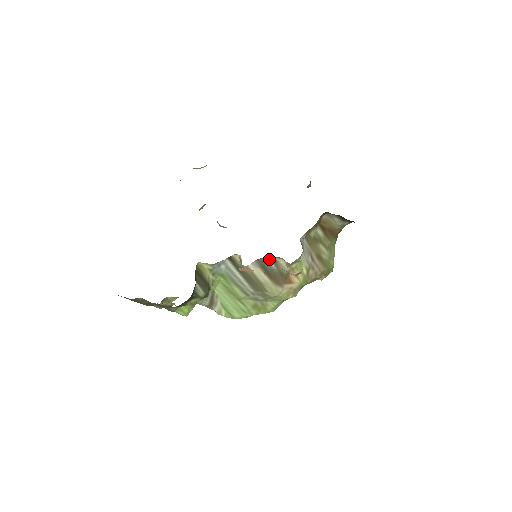
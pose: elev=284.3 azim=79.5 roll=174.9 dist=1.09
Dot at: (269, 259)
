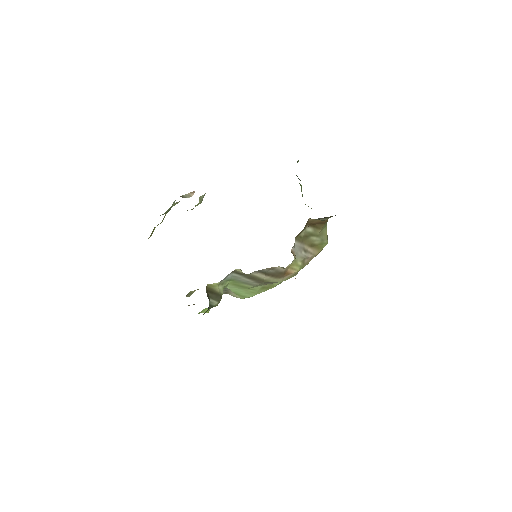
Dot at: (266, 269)
